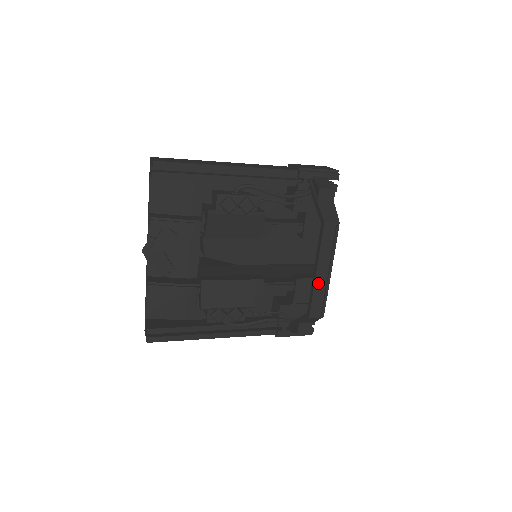
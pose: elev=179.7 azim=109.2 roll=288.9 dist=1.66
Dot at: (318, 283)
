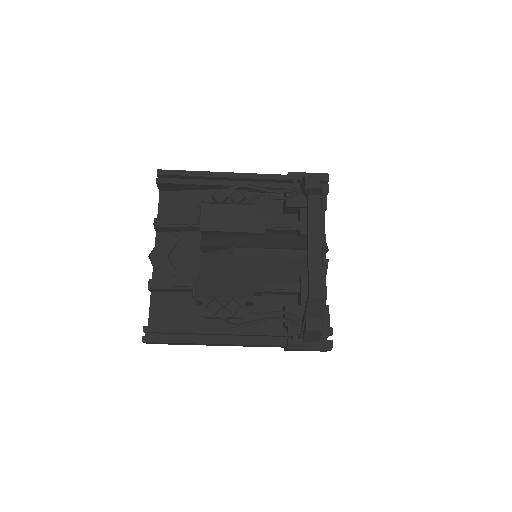
Dot at: (312, 257)
